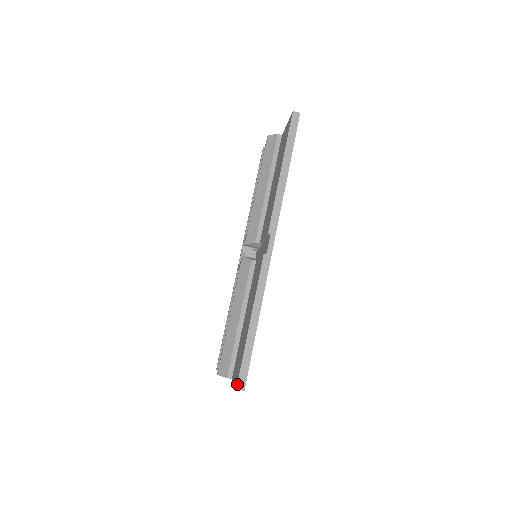
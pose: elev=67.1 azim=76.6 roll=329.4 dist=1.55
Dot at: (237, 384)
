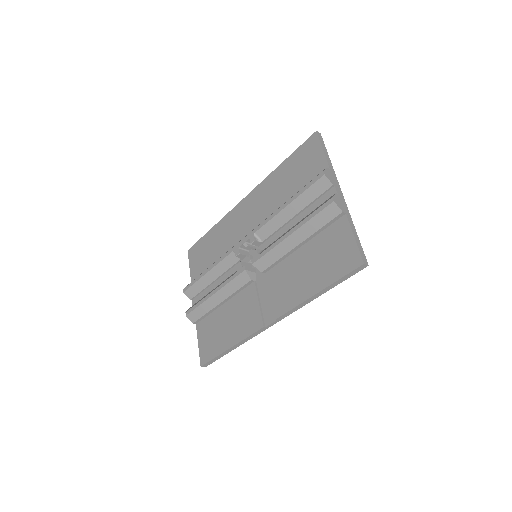
Dot at: (202, 366)
